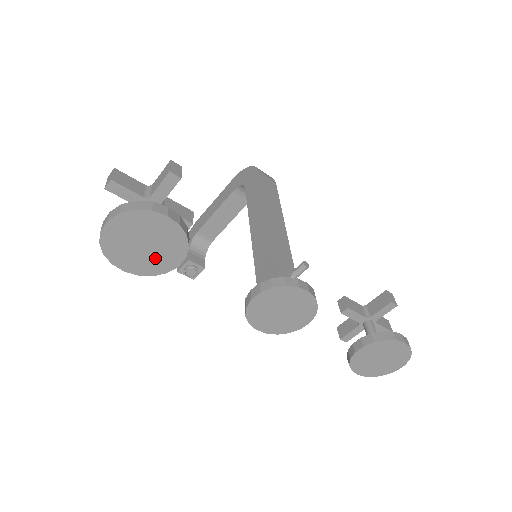
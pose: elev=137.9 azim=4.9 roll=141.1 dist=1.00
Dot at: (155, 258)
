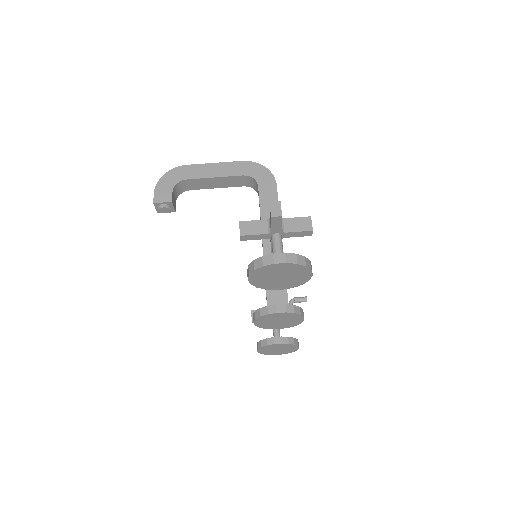
Dot at: (273, 283)
